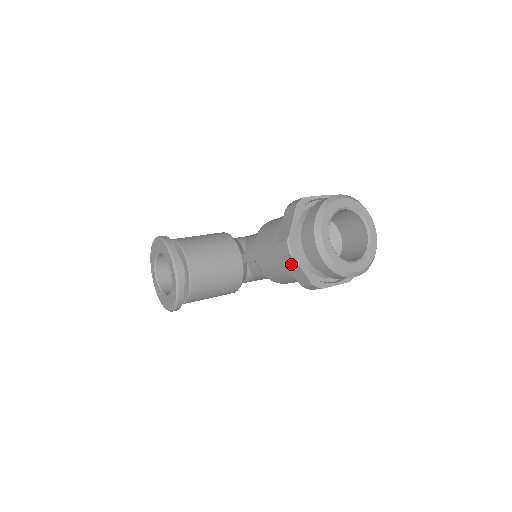
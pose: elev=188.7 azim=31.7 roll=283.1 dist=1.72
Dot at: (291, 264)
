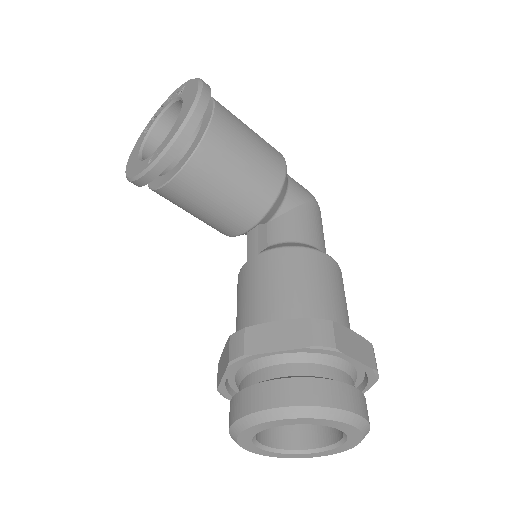
Dot at: (225, 357)
